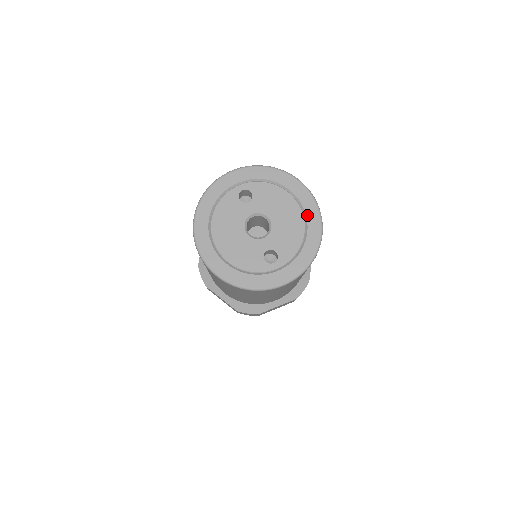
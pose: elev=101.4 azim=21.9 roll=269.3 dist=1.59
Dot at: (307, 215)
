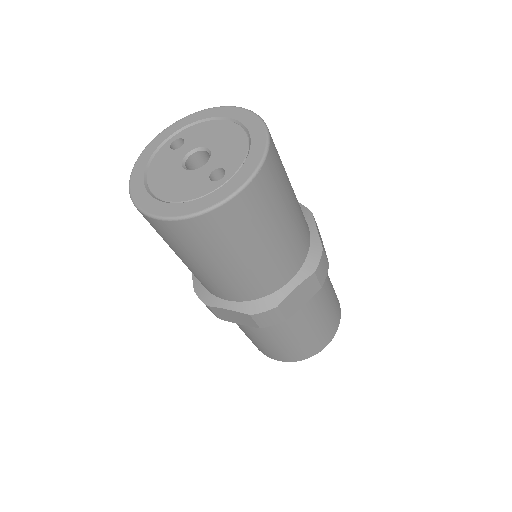
Dot at: (245, 124)
